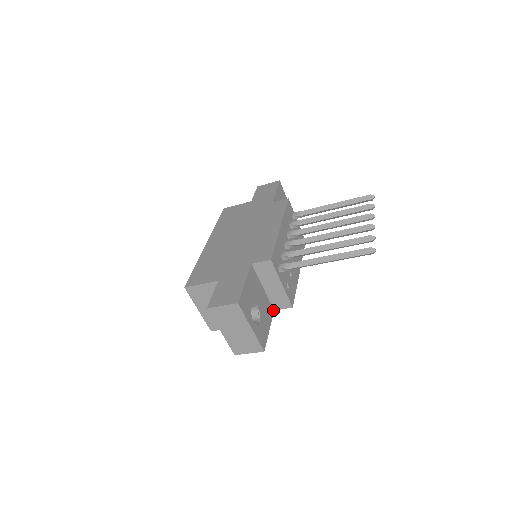
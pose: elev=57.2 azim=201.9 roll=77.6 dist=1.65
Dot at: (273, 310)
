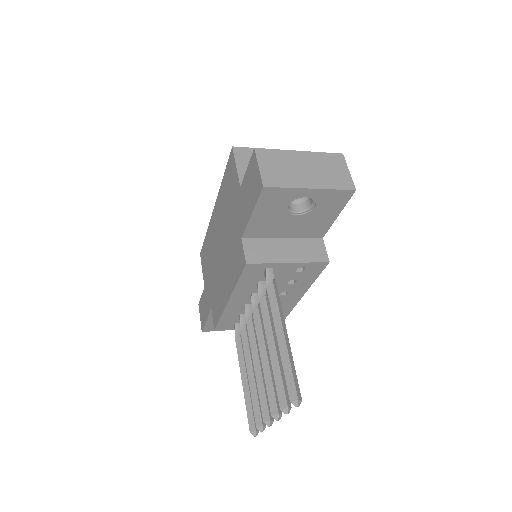
Dot at: occluded
